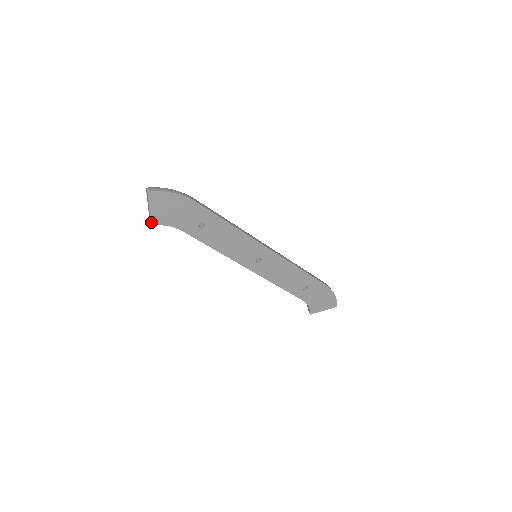
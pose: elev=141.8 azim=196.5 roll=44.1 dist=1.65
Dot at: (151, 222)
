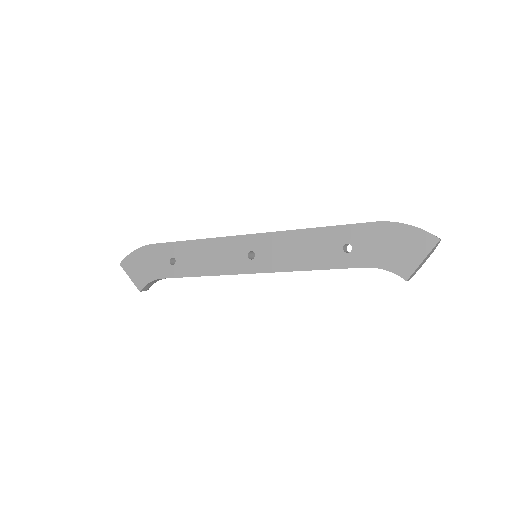
Dot at: (138, 288)
